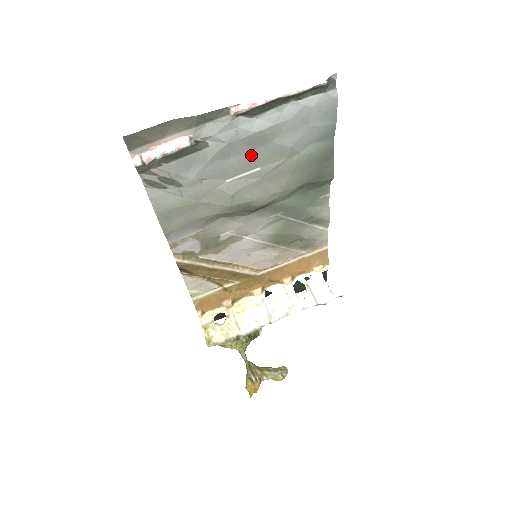
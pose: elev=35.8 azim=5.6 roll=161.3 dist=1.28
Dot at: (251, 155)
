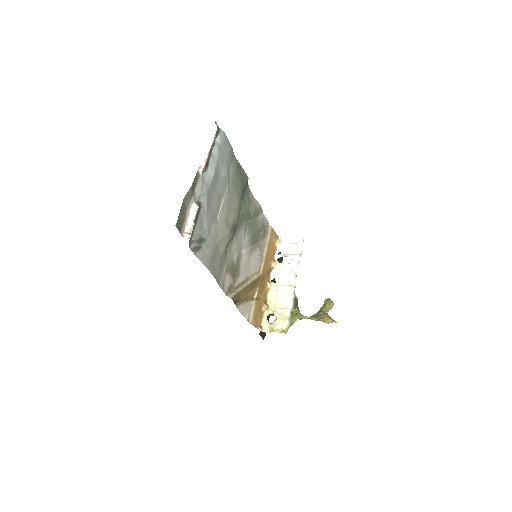
Dot at: (217, 194)
